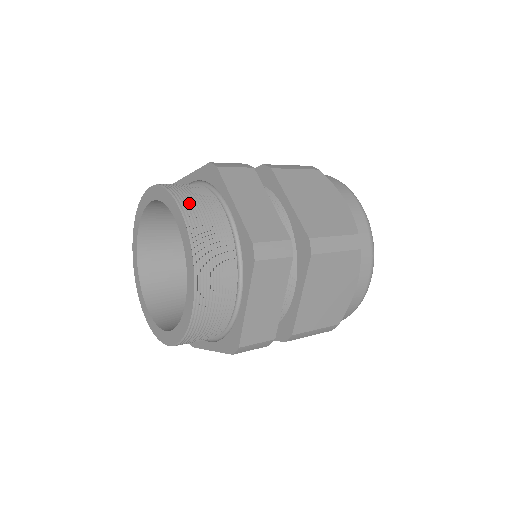
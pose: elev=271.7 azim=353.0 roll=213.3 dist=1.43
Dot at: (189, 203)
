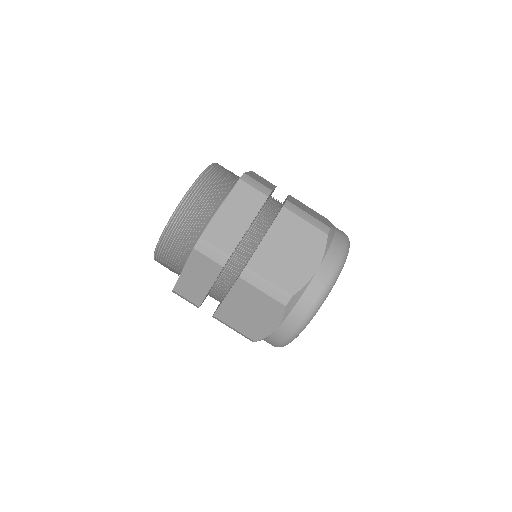
Dot at: occluded
